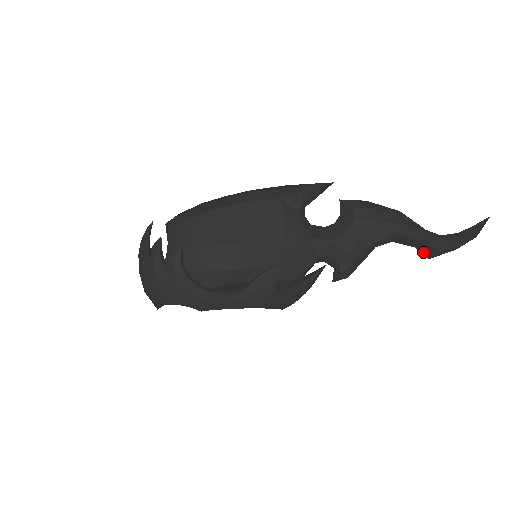
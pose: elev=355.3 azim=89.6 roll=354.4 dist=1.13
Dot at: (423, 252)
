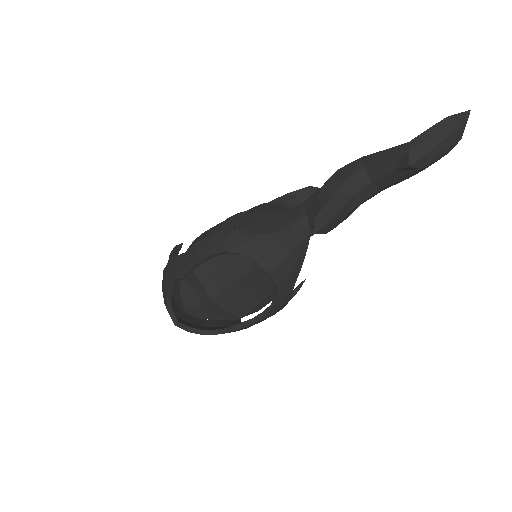
Dot at: (401, 167)
